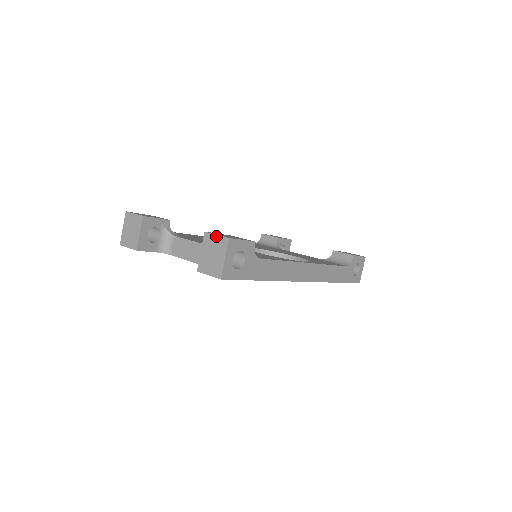
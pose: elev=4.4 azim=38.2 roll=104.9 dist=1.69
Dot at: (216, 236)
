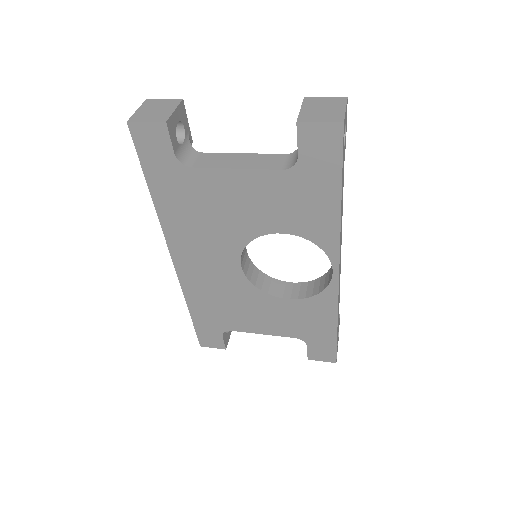
Dot at: (325, 98)
